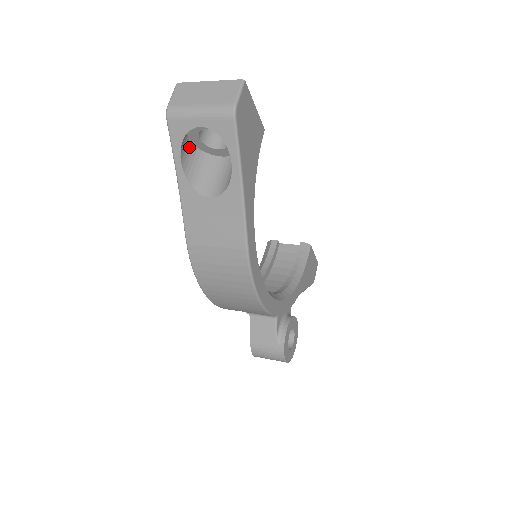
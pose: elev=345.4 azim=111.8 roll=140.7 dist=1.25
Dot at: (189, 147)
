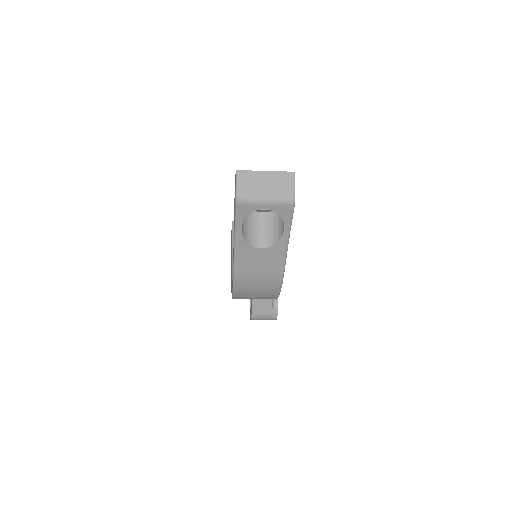
Dot at: occluded
